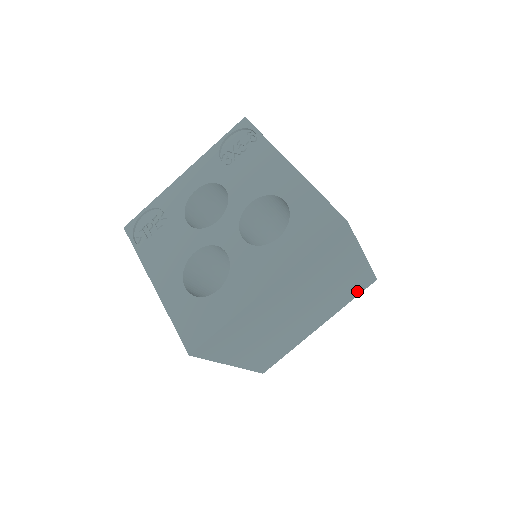
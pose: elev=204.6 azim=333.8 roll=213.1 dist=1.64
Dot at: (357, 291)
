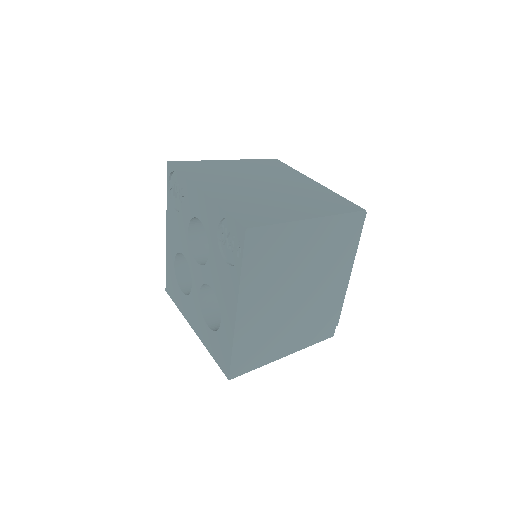
Dot at: occluded
